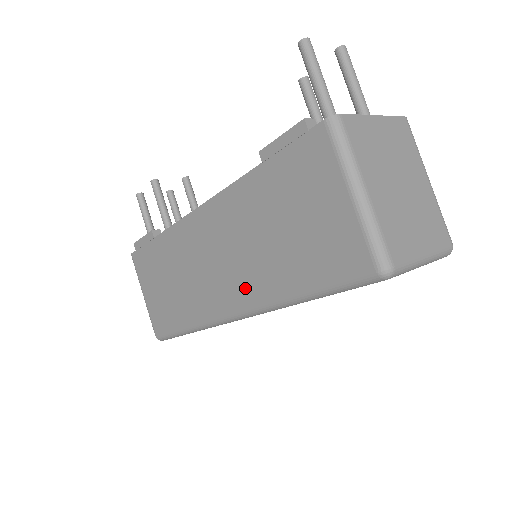
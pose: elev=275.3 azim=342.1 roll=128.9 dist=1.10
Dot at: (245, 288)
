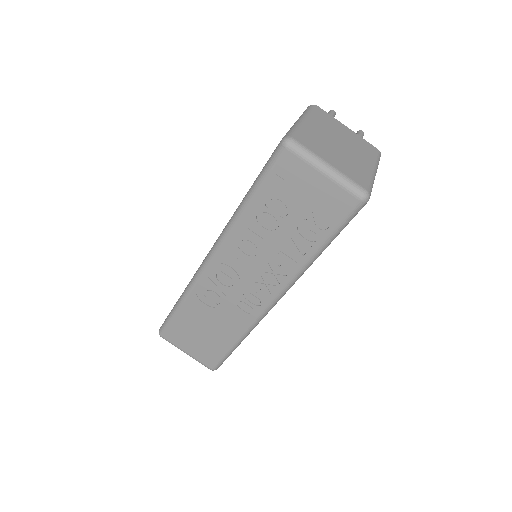
Dot at: occluded
